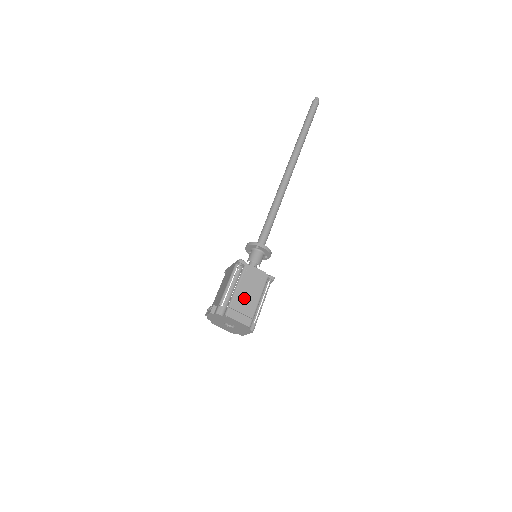
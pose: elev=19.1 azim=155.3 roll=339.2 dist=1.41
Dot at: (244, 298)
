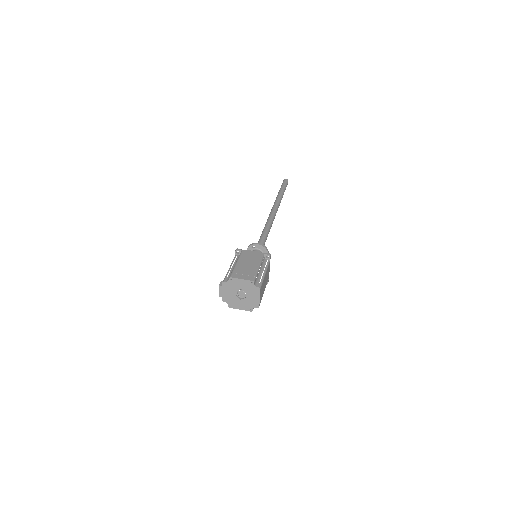
Dot at: (244, 267)
